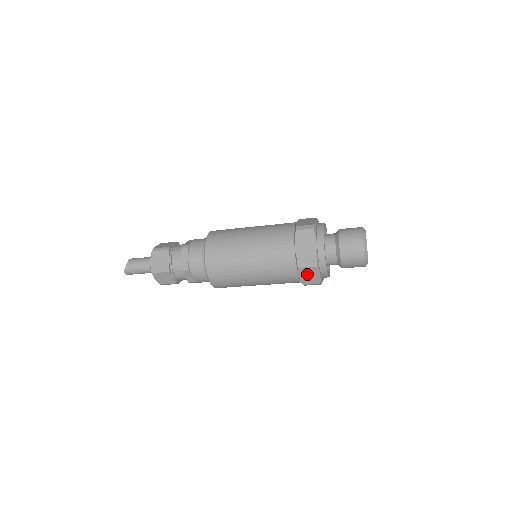
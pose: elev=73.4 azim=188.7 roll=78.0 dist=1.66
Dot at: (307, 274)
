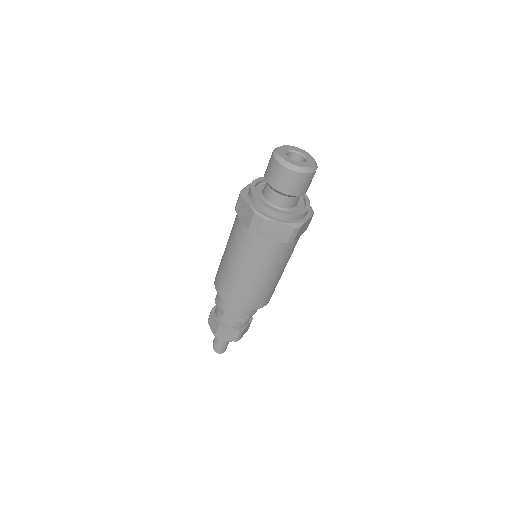
Dot at: (273, 233)
